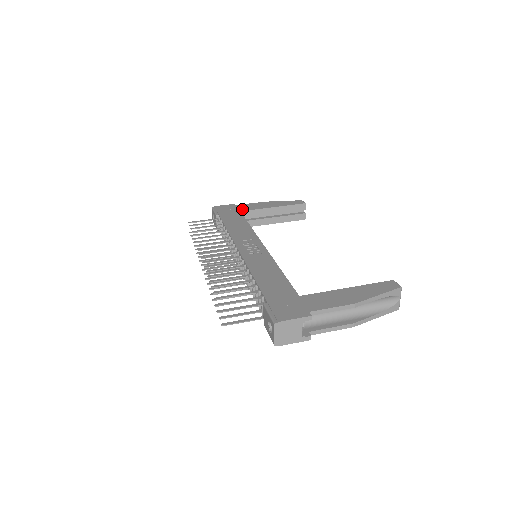
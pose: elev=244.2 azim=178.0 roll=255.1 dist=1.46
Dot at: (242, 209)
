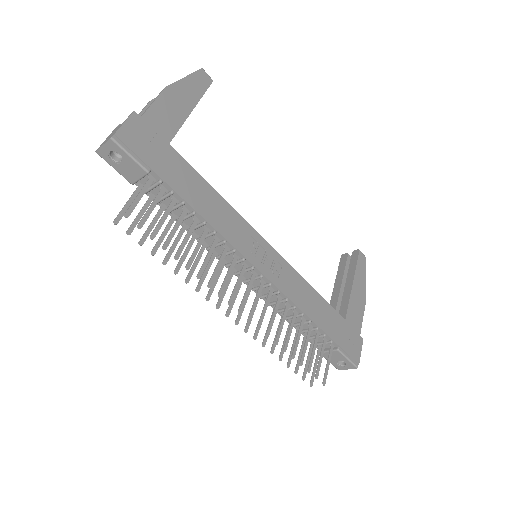
Dot at: (166, 134)
